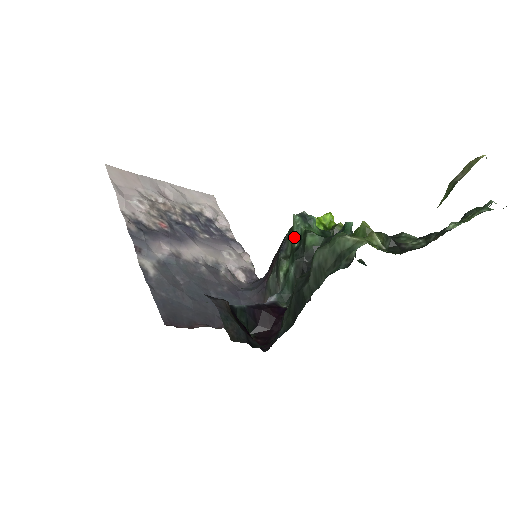
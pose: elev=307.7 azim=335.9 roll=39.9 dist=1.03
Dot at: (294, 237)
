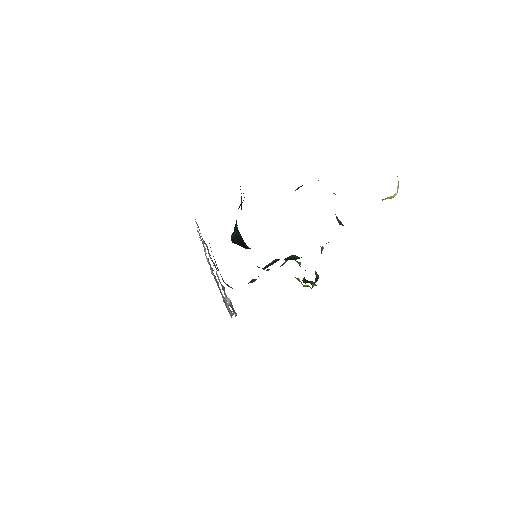
Dot at: (283, 263)
